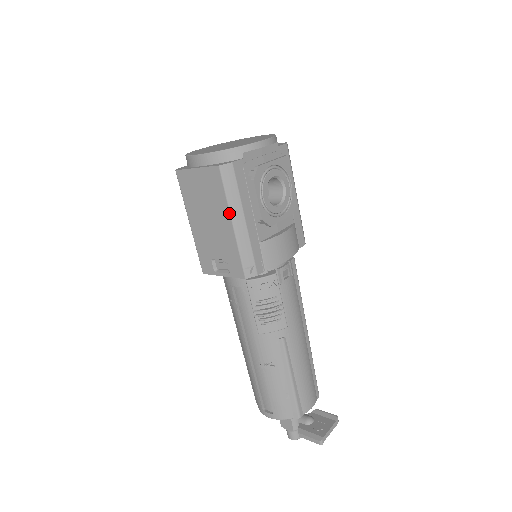
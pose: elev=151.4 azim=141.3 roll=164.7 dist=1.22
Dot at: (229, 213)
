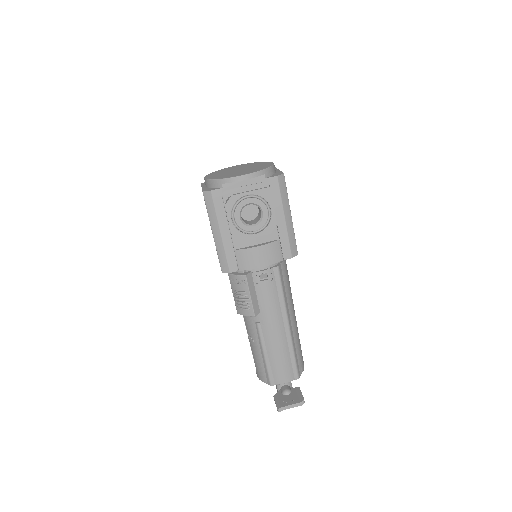
Dot at: (210, 225)
